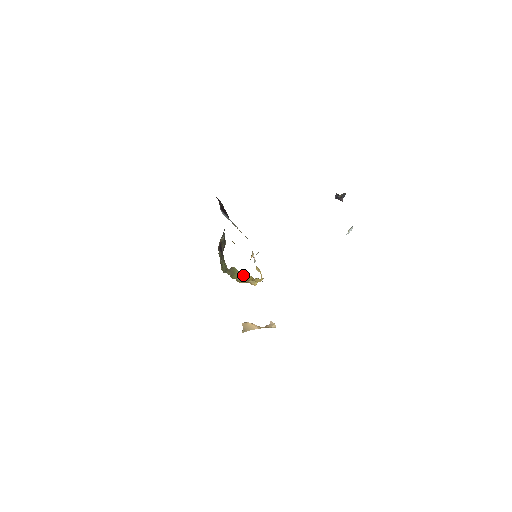
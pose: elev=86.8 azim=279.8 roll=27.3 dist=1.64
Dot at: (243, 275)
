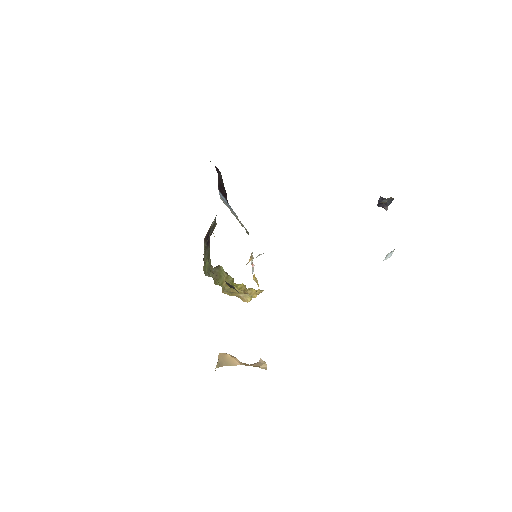
Dot at: (232, 280)
